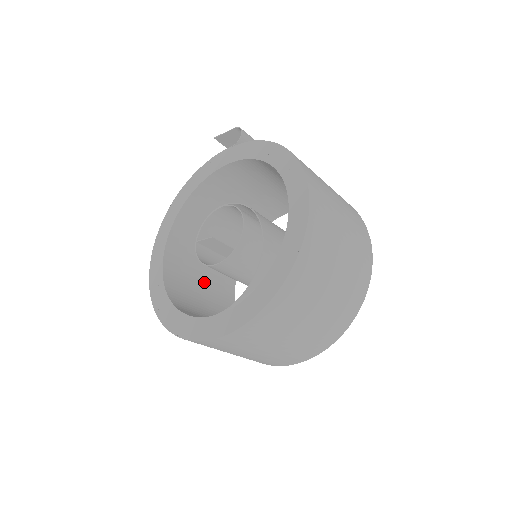
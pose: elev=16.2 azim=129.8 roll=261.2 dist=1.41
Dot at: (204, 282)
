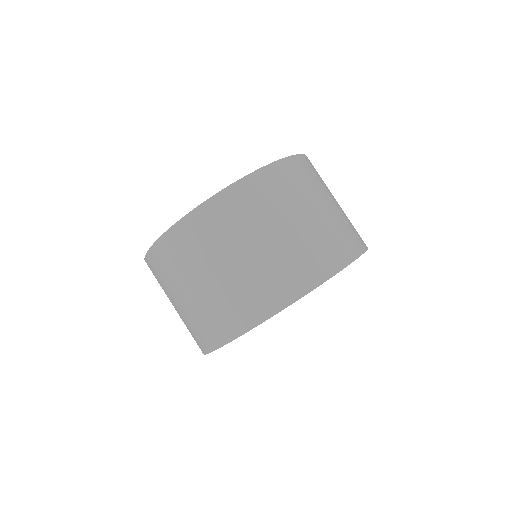
Dot at: occluded
